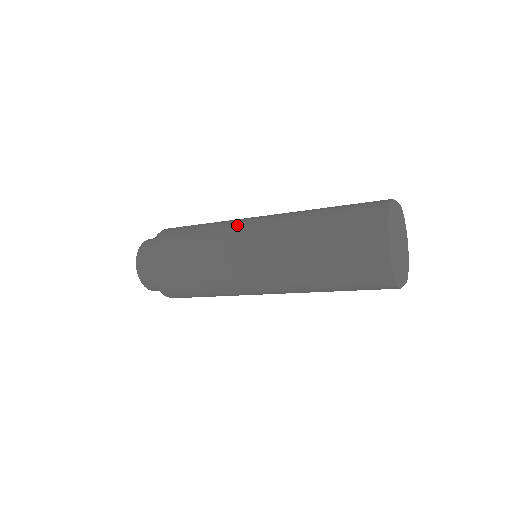
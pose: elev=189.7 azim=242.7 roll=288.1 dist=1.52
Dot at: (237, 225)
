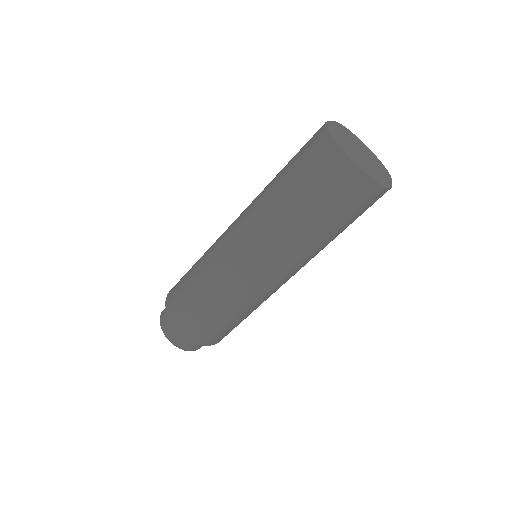
Dot at: occluded
